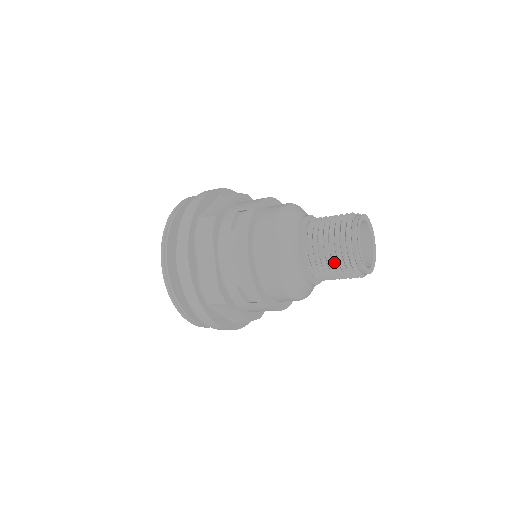
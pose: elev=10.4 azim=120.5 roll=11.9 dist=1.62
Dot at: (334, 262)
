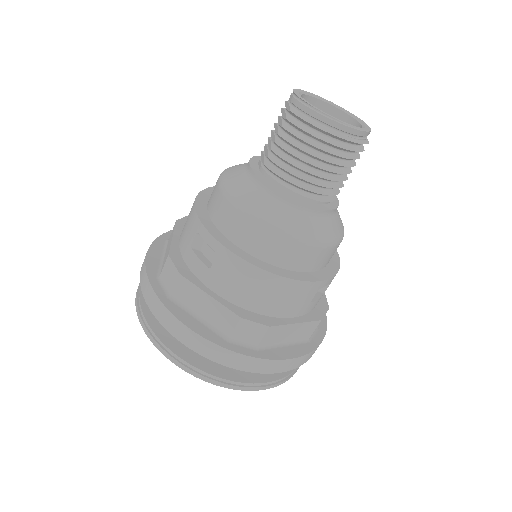
Dot at: (280, 134)
